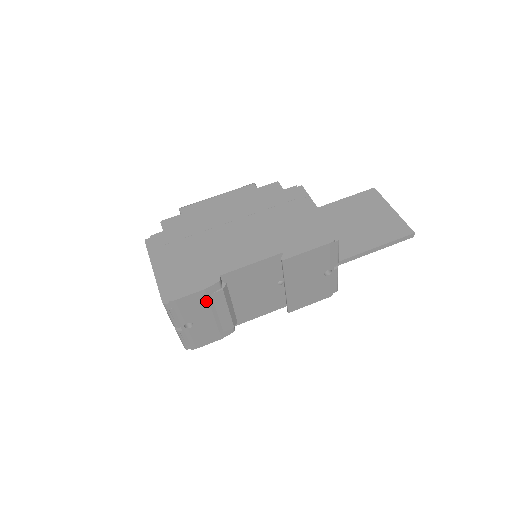
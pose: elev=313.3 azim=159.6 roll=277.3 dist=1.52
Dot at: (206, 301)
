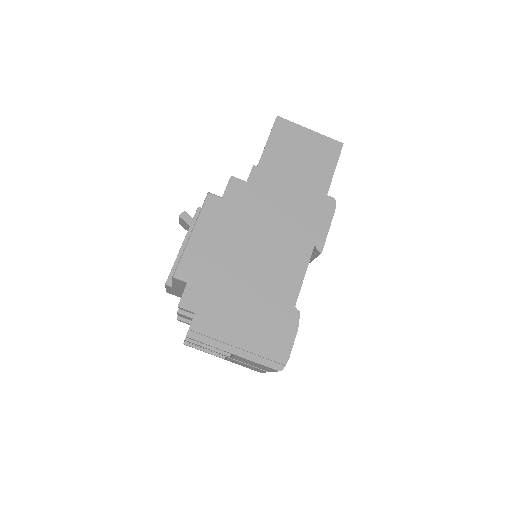
Dot at: occluded
